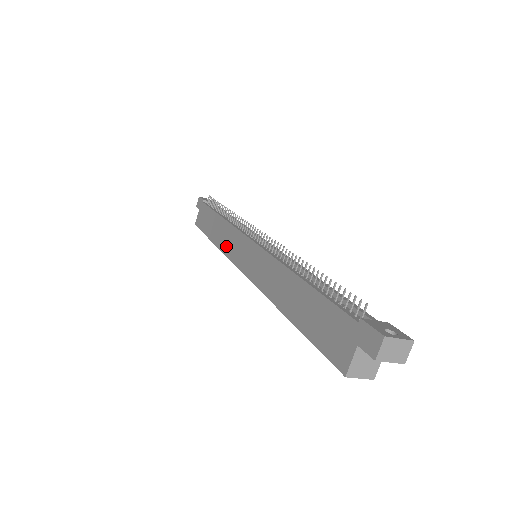
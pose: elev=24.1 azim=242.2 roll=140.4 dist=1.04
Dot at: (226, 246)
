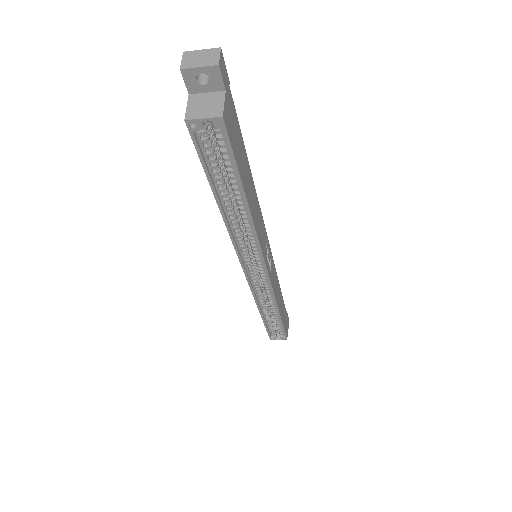
Dot at: occluded
